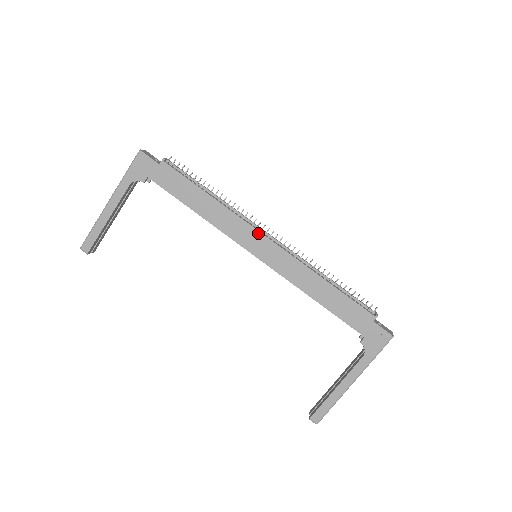
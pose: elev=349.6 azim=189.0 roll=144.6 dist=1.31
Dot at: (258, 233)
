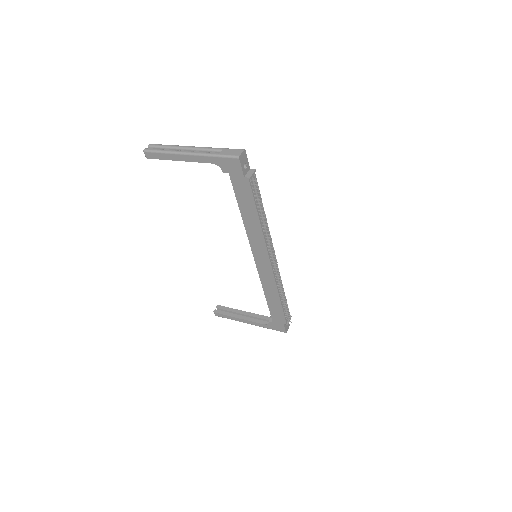
Dot at: (267, 256)
